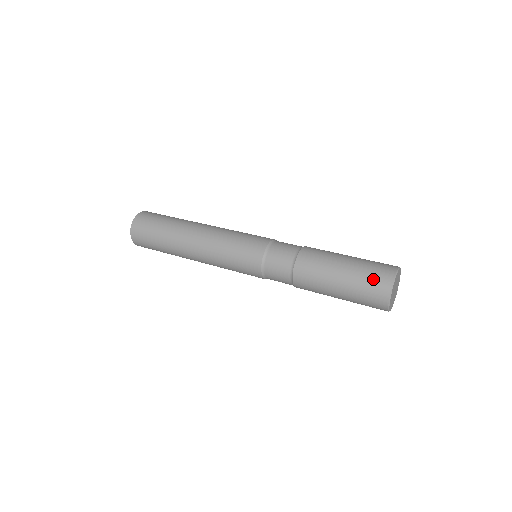
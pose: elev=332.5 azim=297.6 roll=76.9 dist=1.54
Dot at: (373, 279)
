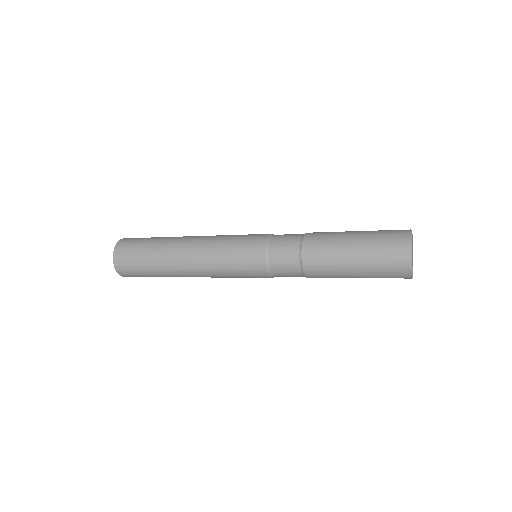
Dot at: occluded
